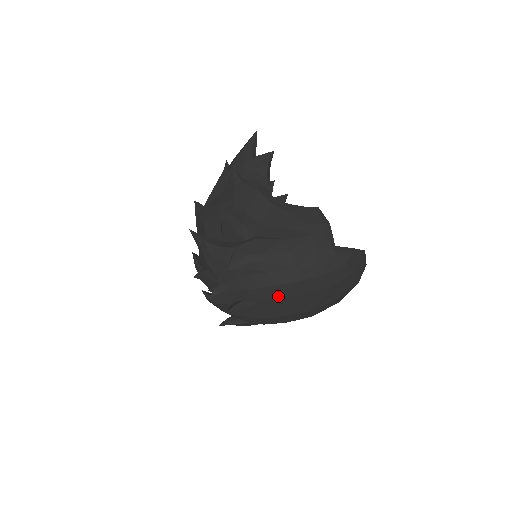
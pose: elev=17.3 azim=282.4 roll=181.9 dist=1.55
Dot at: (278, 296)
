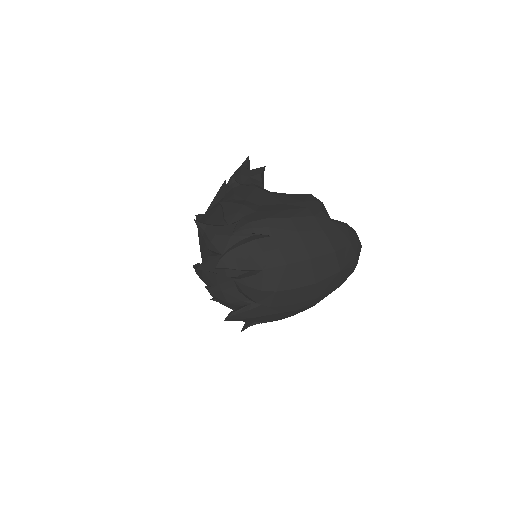
Dot at: (283, 261)
